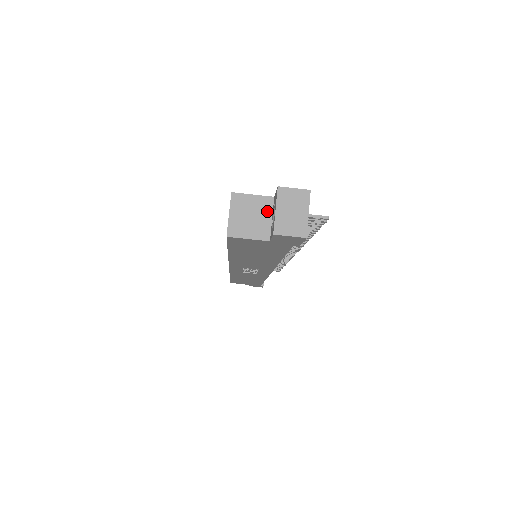
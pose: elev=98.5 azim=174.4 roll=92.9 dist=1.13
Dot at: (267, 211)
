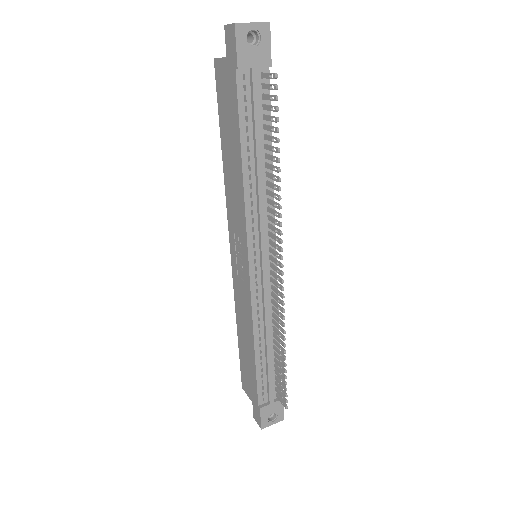
Dot at: occluded
